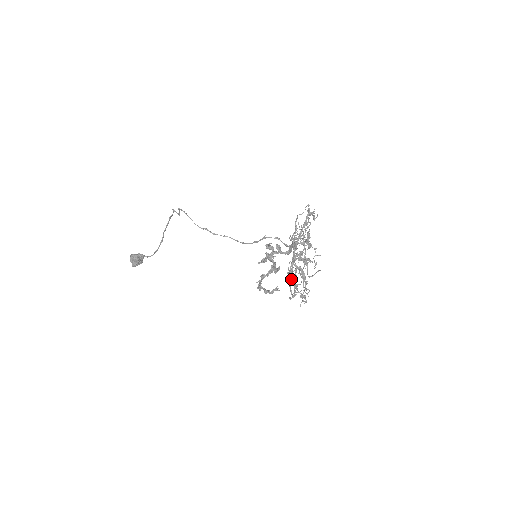
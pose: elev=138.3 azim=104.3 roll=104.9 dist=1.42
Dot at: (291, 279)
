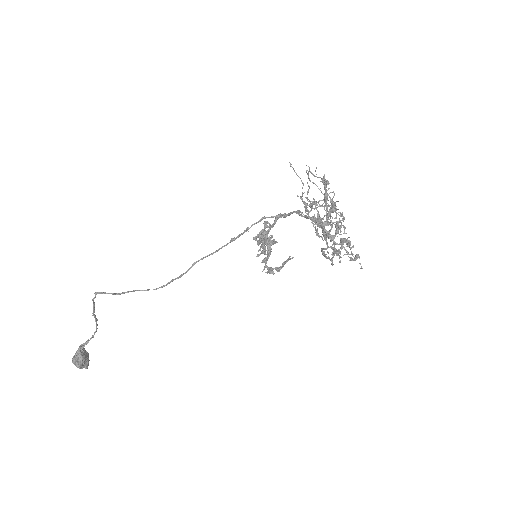
Dot at: occluded
